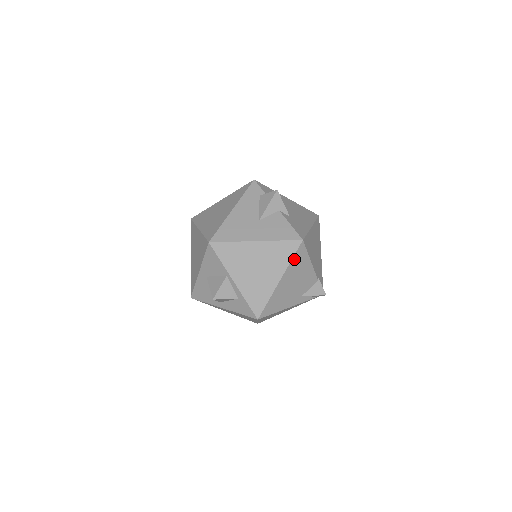
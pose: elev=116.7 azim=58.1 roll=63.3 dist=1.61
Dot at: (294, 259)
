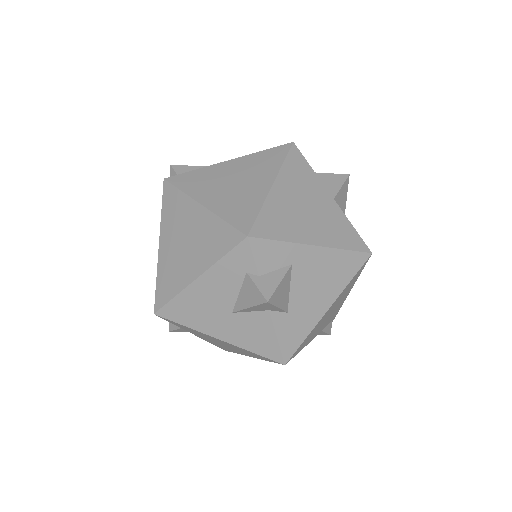
Dot at: occluded
